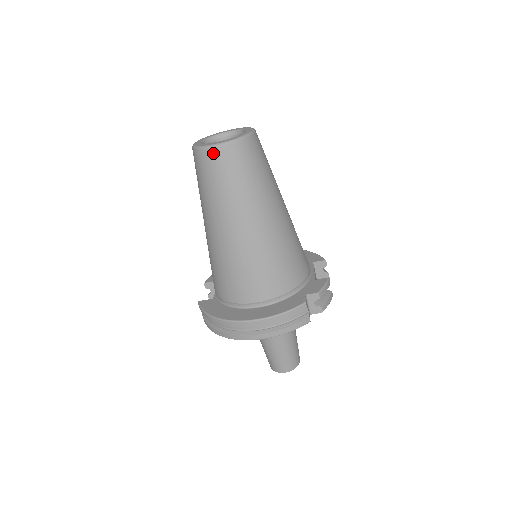
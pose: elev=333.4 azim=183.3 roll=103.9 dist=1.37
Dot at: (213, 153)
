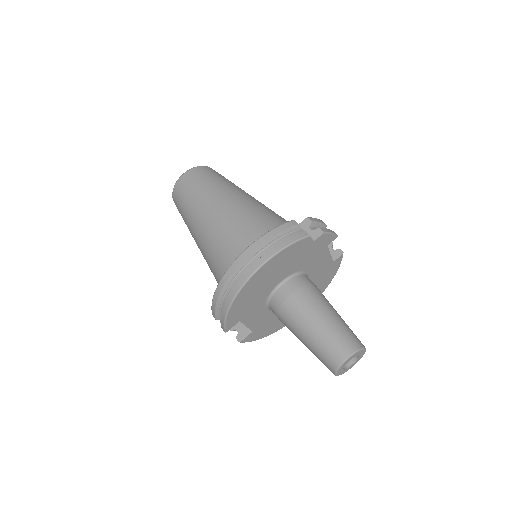
Dot at: (181, 180)
